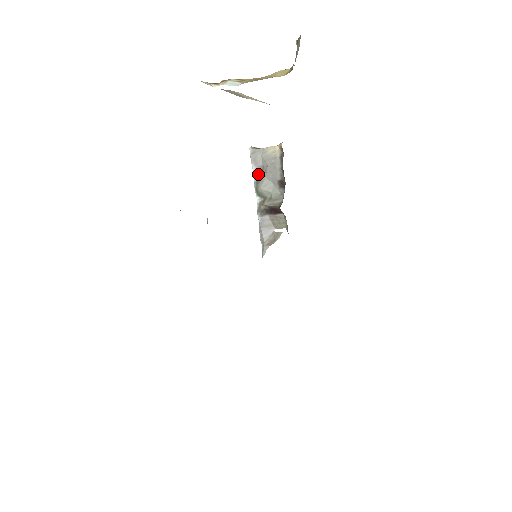
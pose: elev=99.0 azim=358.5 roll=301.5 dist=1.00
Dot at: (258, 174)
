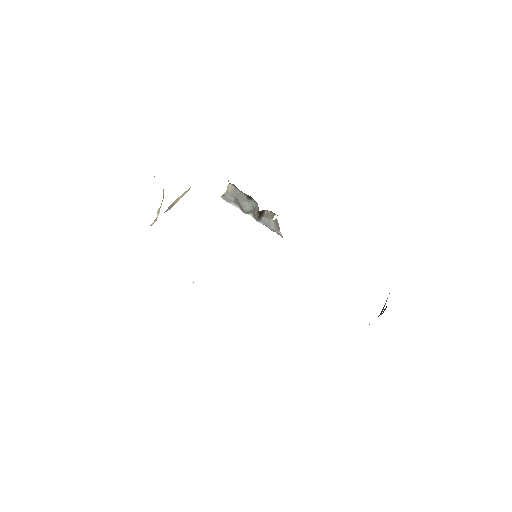
Dot at: (238, 204)
